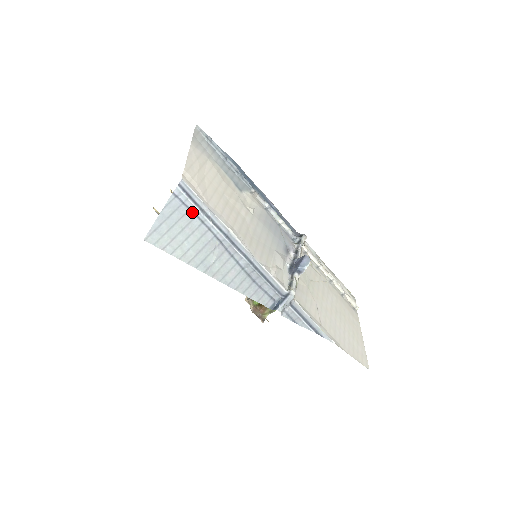
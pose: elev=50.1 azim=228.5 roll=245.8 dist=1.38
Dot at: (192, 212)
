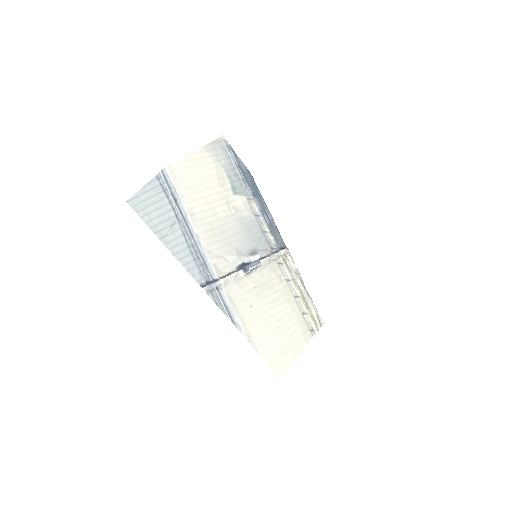
Dot at: (165, 193)
